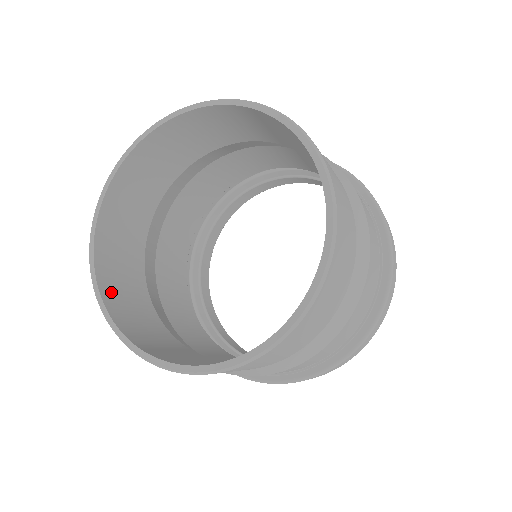
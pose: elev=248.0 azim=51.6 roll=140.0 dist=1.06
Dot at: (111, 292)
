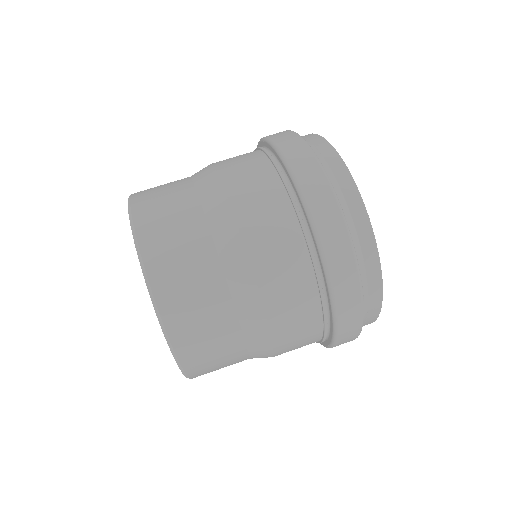
Dot at: occluded
